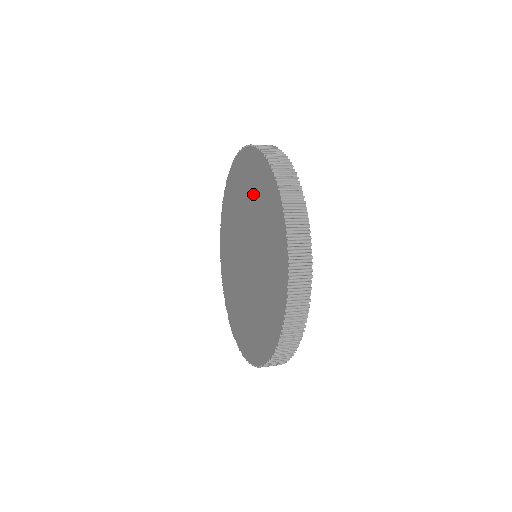
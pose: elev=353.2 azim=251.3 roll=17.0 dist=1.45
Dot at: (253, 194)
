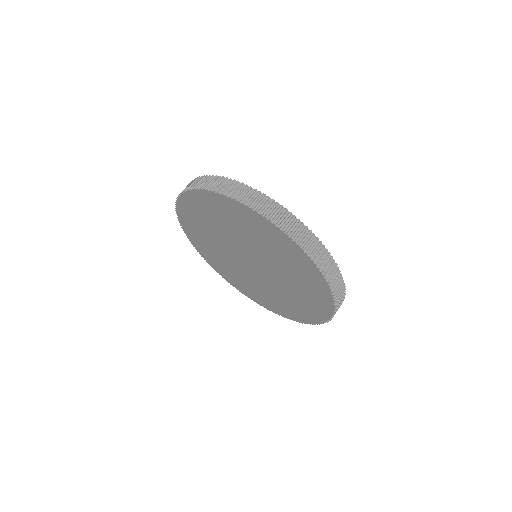
Dot at: (279, 256)
